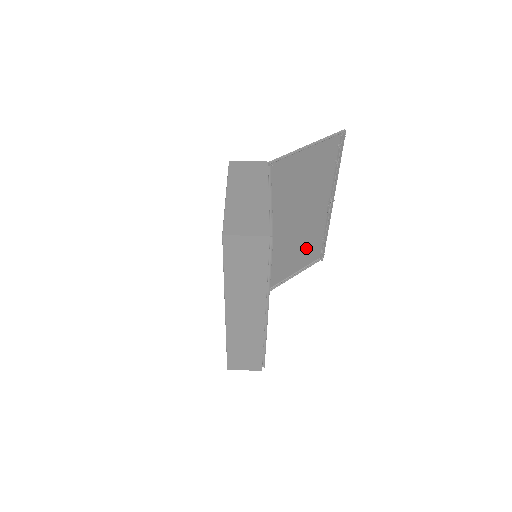
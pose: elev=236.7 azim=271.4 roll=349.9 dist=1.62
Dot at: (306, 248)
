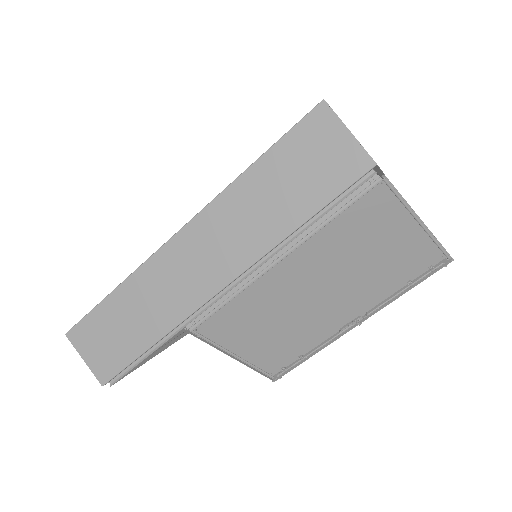
Dot at: (280, 342)
